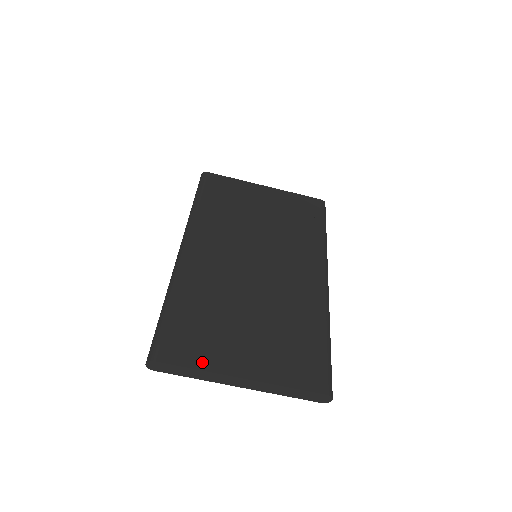
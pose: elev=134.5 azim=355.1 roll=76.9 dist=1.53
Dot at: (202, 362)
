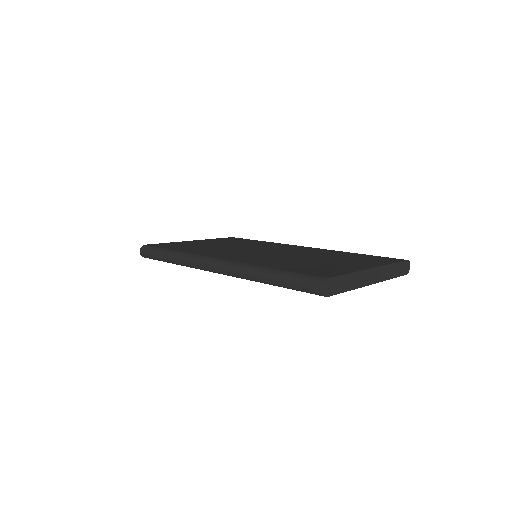
Dot at: (346, 271)
